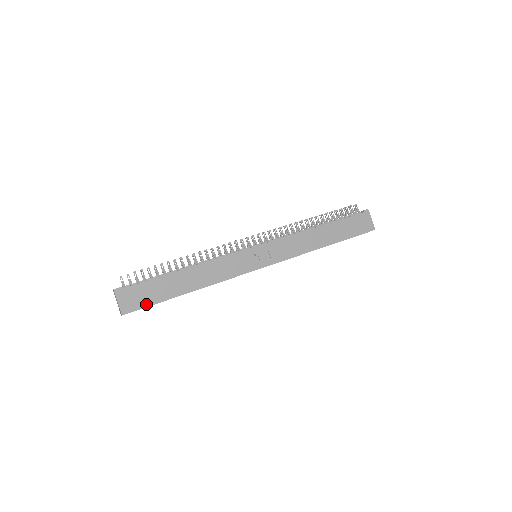
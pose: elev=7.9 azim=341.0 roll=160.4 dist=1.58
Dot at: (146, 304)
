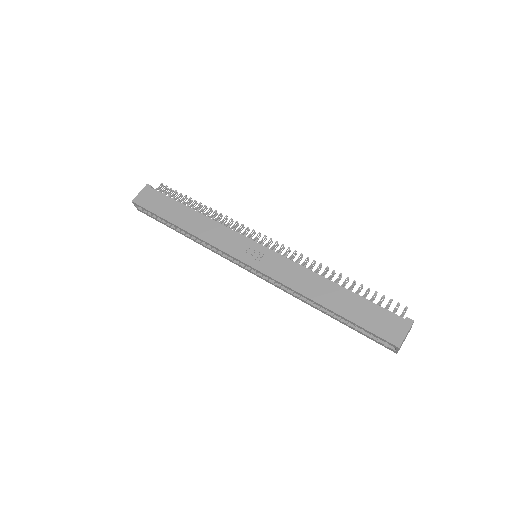
Dot at: (150, 208)
